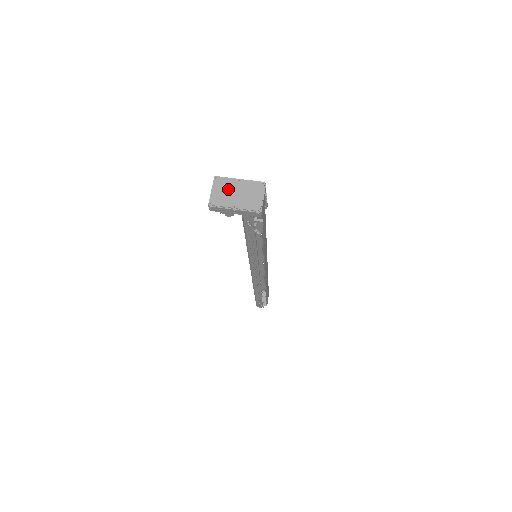
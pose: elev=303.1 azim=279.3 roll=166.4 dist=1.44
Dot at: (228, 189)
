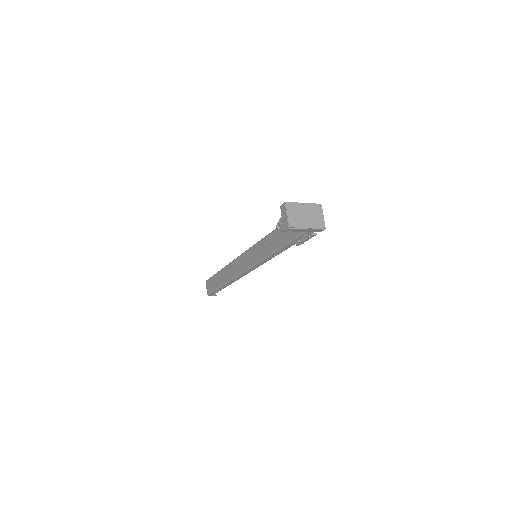
Dot at: (299, 212)
